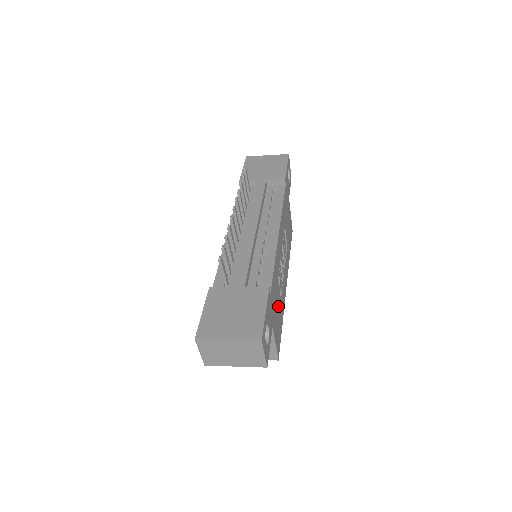
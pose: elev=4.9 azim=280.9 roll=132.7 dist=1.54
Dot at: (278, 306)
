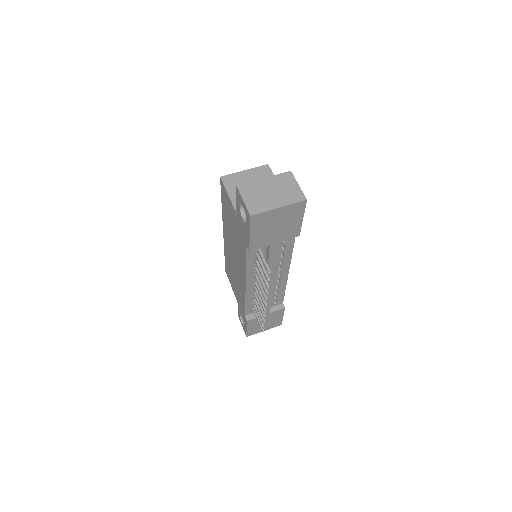
Dot at: occluded
